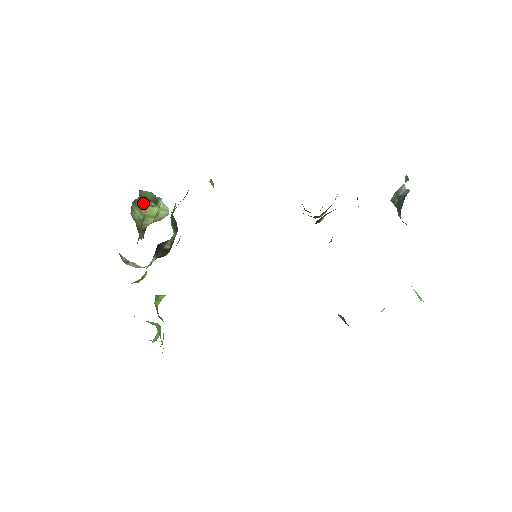
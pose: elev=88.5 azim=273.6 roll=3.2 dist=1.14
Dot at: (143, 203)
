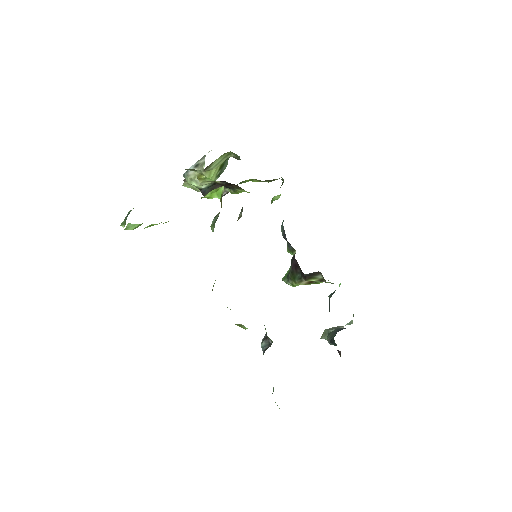
Dot at: (222, 163)
